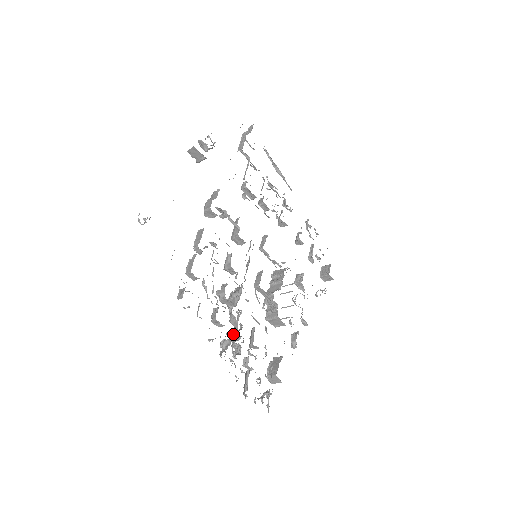
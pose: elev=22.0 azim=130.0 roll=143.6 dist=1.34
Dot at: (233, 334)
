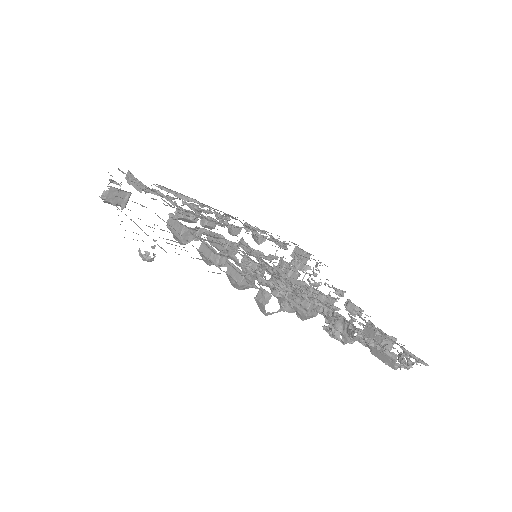
Dot at: (330, 316)
